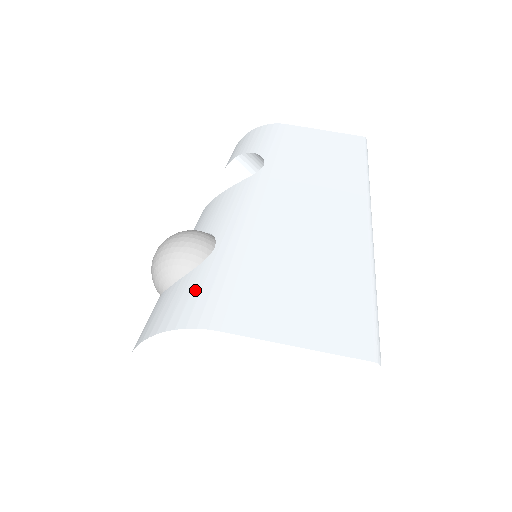
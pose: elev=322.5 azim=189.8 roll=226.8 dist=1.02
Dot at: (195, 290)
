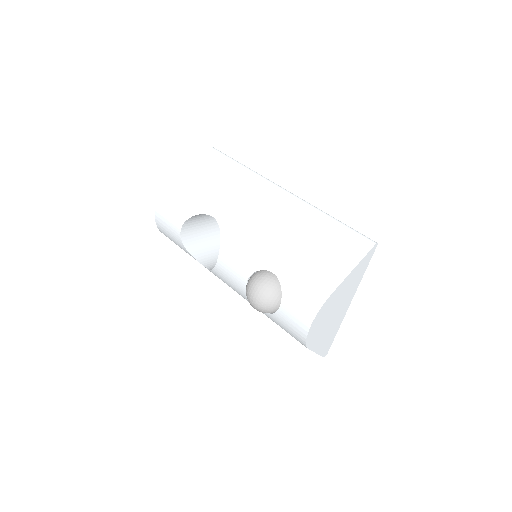
Dot at: (299, 293)
